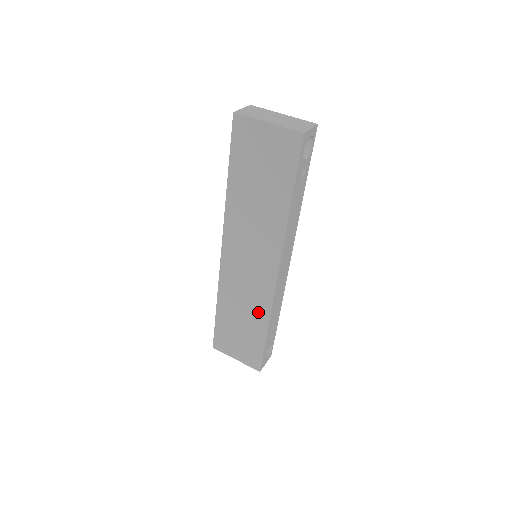
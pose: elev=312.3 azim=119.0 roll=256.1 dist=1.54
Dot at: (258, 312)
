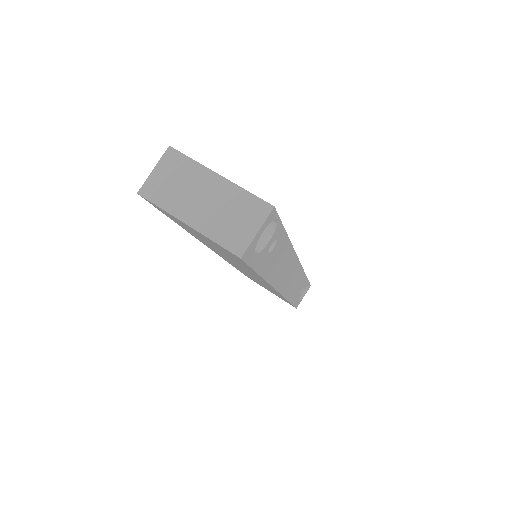
Dot at: occluded
